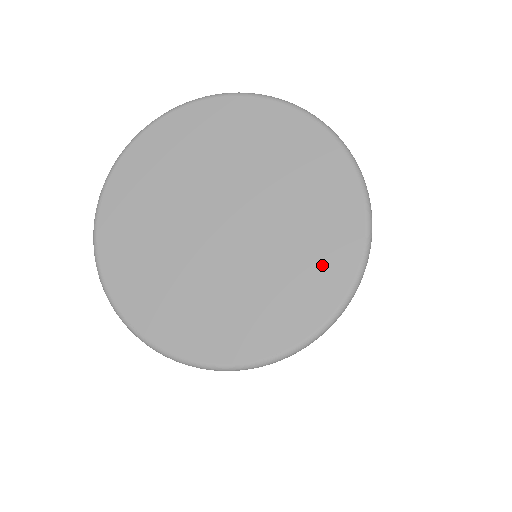
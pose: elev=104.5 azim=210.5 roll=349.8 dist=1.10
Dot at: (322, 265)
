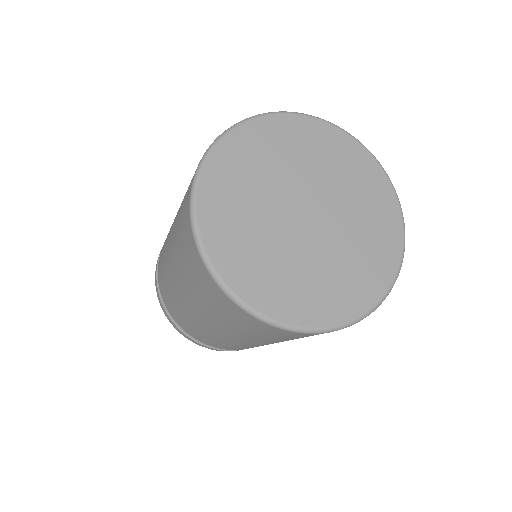
Dot at: (382, 225)
